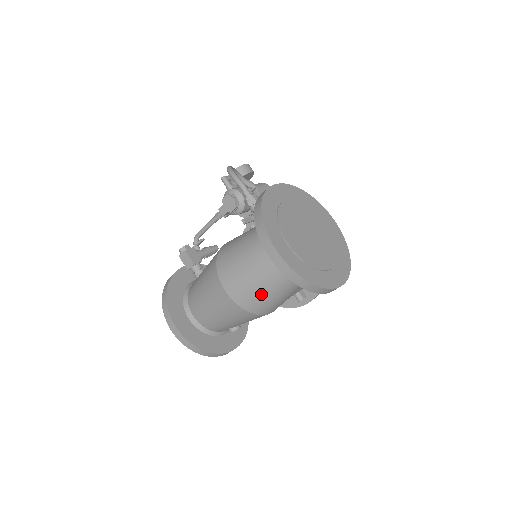
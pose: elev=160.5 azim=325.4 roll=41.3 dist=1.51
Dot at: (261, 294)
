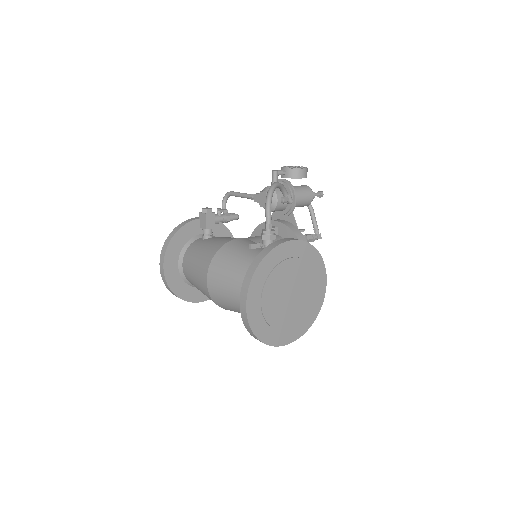
Dot at: (229, 305)
